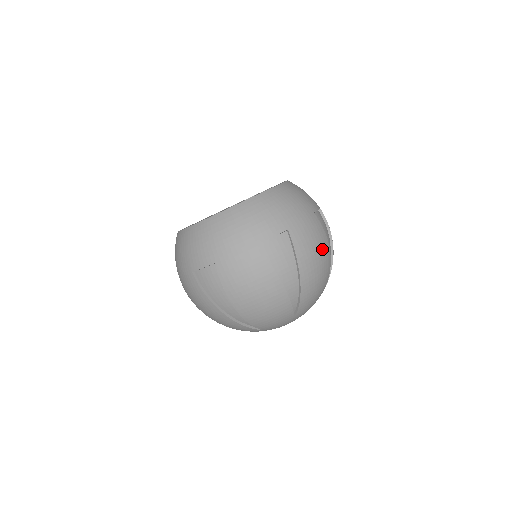
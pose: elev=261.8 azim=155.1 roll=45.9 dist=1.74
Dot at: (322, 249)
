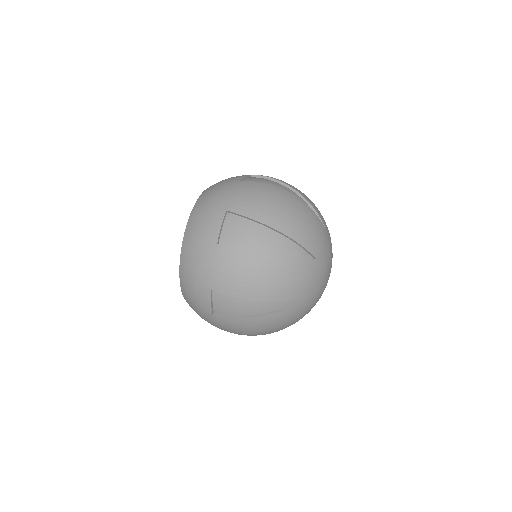
Dot at: (270, 194)
